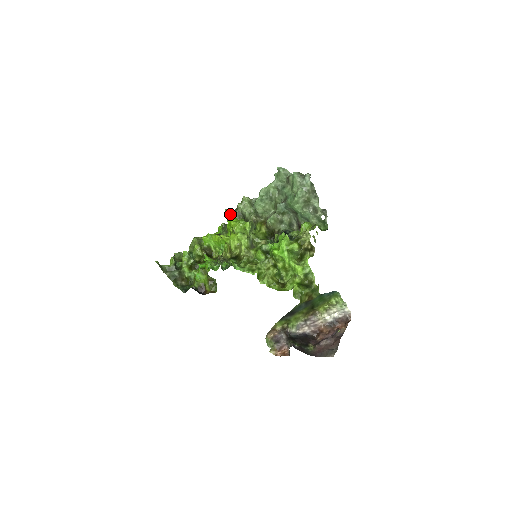
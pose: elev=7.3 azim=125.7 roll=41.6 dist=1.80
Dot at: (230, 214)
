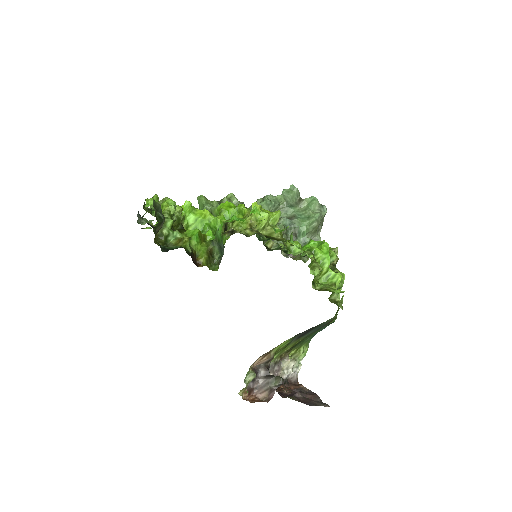
Dot at: (214, 201)
